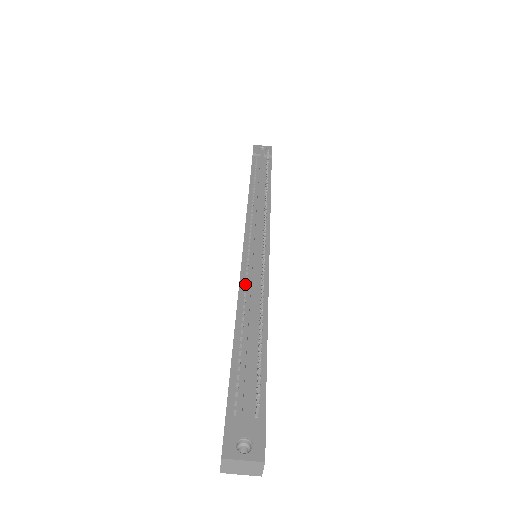
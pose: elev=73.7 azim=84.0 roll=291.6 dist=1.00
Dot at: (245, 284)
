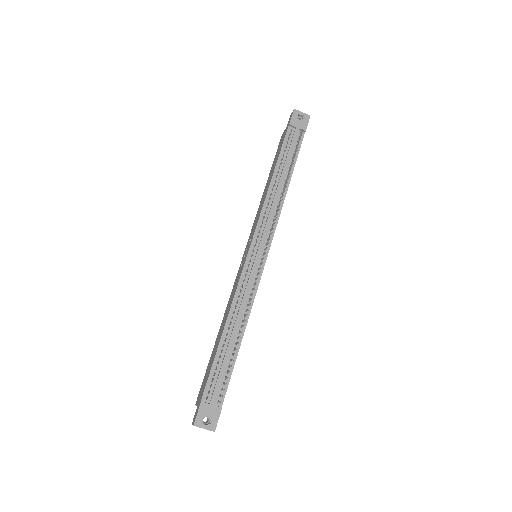
Dot at: (239, 295)
